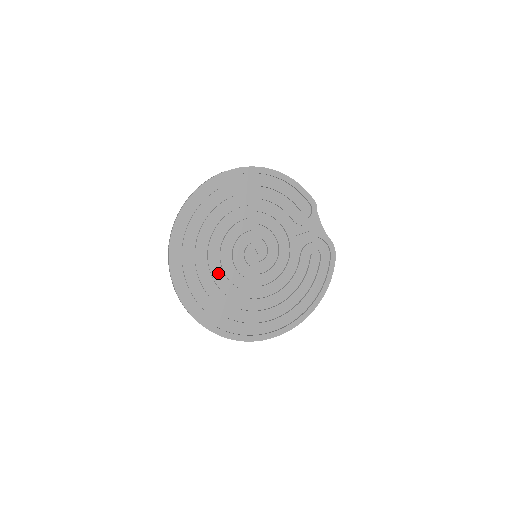
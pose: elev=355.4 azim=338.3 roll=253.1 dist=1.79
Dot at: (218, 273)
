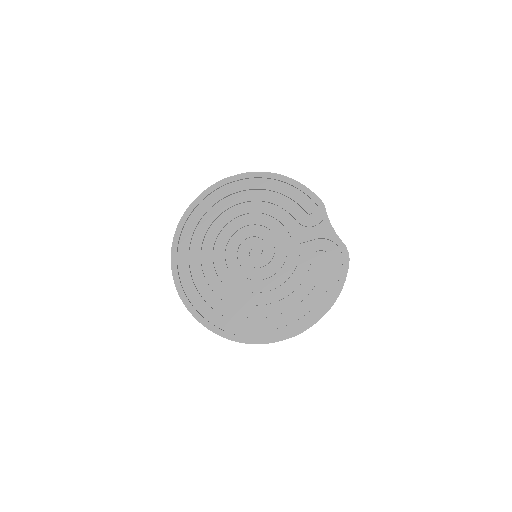
Dot at: (216, 271)
